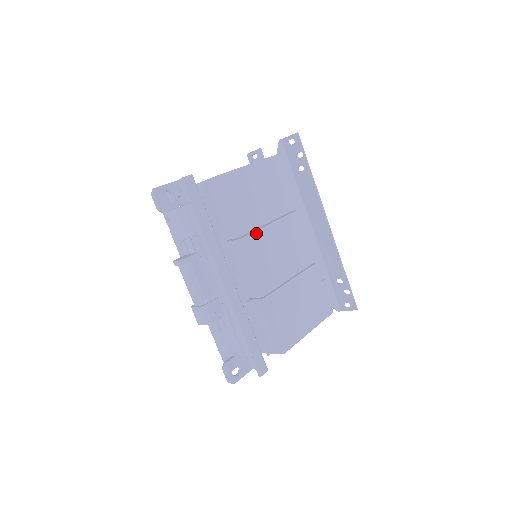
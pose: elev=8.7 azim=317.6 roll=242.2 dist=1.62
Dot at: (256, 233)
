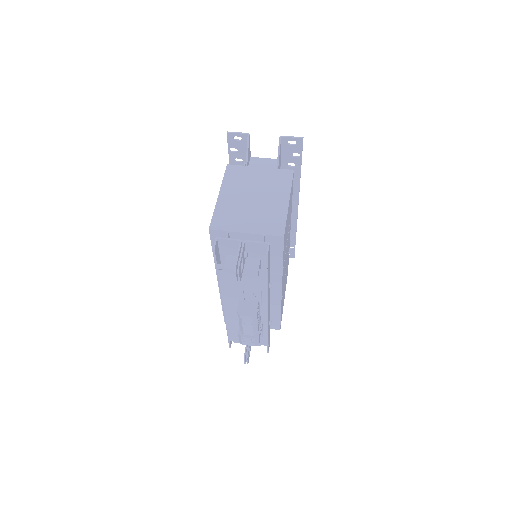
Dot at: occluded
